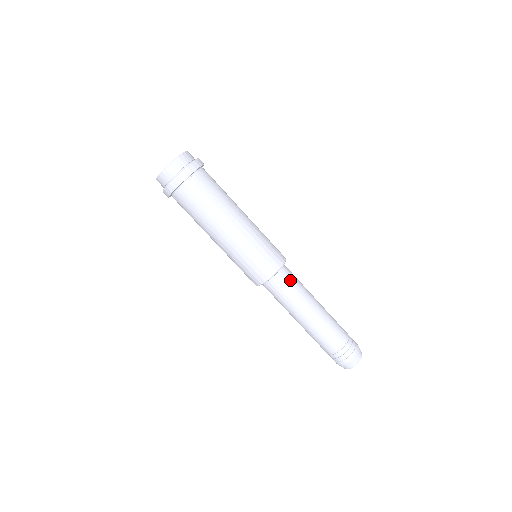
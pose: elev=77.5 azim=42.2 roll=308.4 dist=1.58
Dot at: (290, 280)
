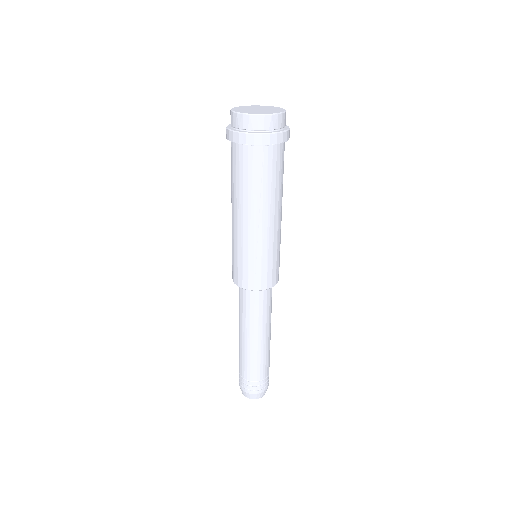
Dot at: (261, 303)
